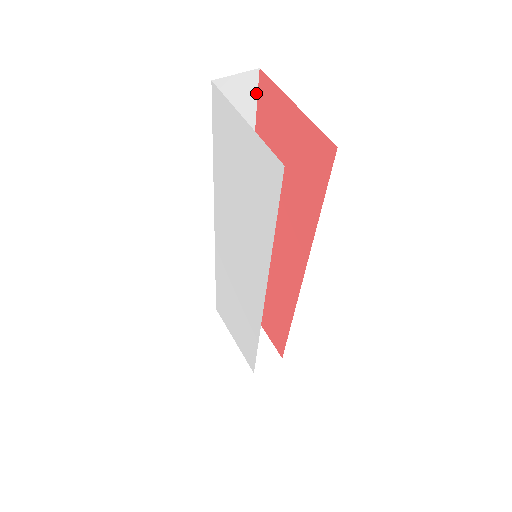
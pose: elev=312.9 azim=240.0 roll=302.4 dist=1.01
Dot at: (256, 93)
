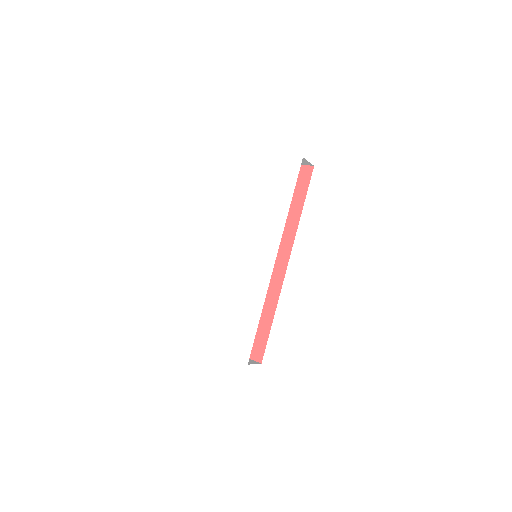
Dot at: occluded
